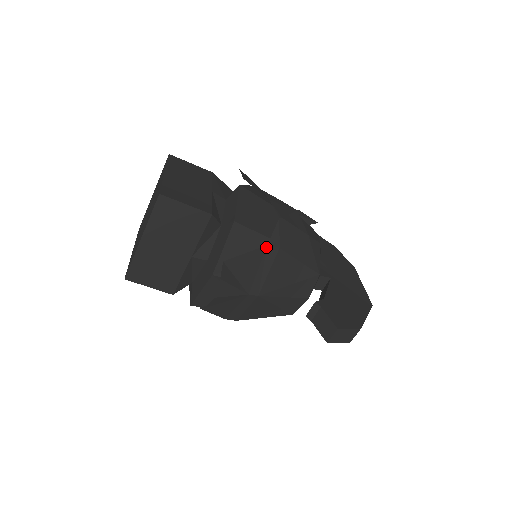
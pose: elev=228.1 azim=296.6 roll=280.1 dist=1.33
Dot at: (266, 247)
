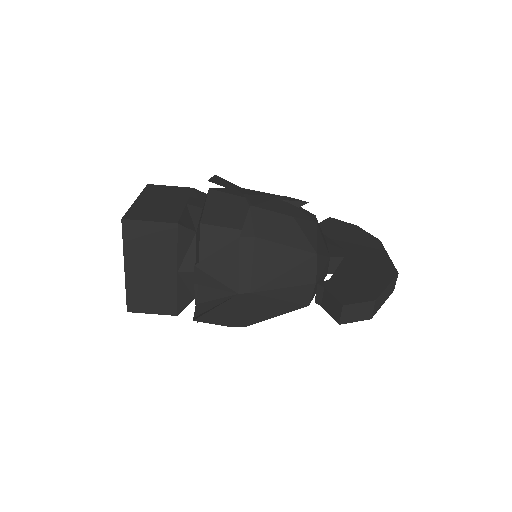
Dot at: (239, 240)
